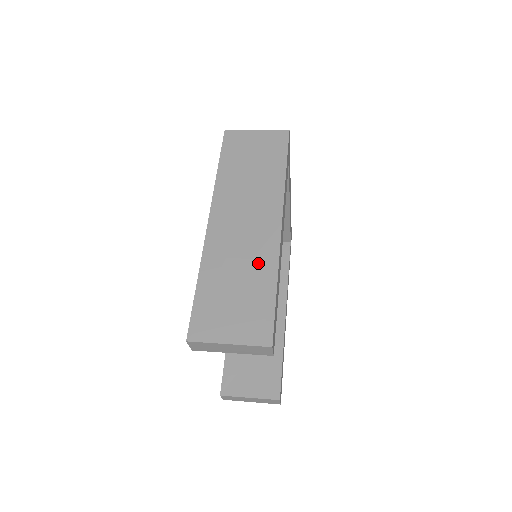
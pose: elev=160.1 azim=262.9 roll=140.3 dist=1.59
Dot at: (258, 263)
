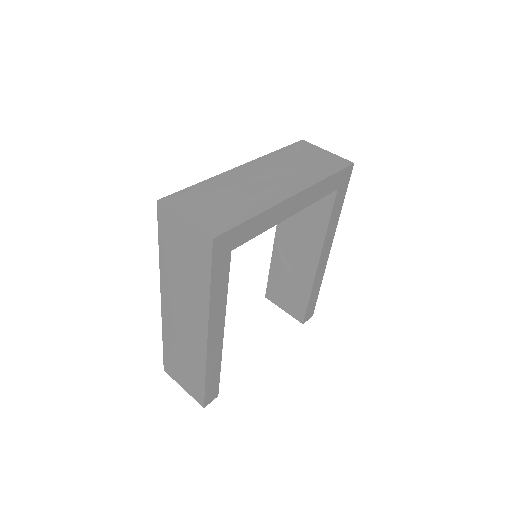
Dot at: (194, 356)
